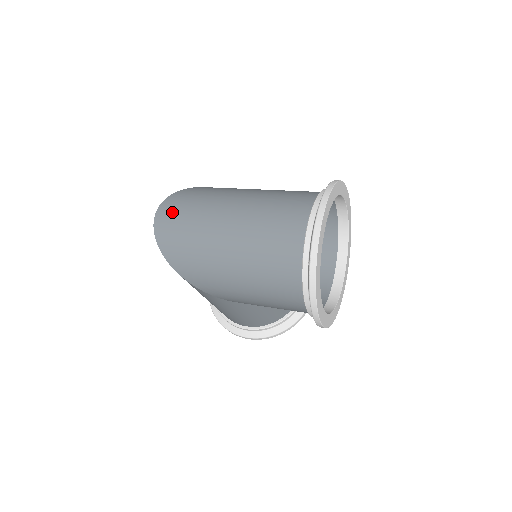
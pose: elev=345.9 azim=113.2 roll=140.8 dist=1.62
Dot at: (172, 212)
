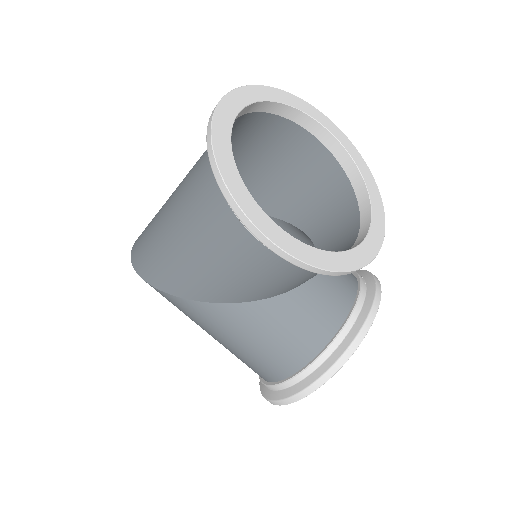
Dot at: occluded
